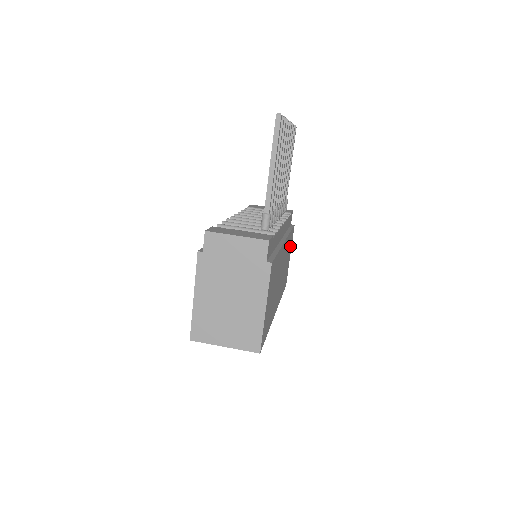
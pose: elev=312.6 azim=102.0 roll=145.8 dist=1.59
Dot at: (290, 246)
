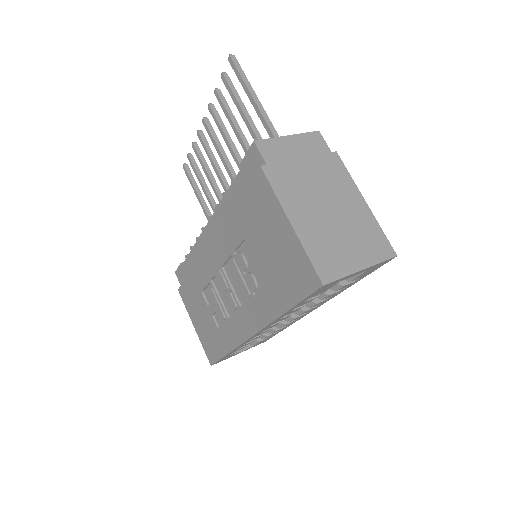
Dot at: occluded
